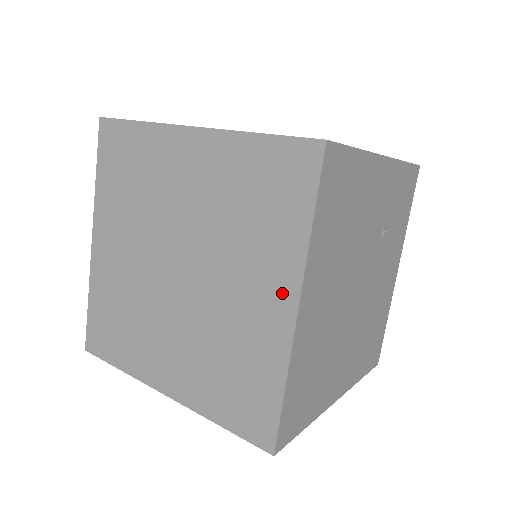
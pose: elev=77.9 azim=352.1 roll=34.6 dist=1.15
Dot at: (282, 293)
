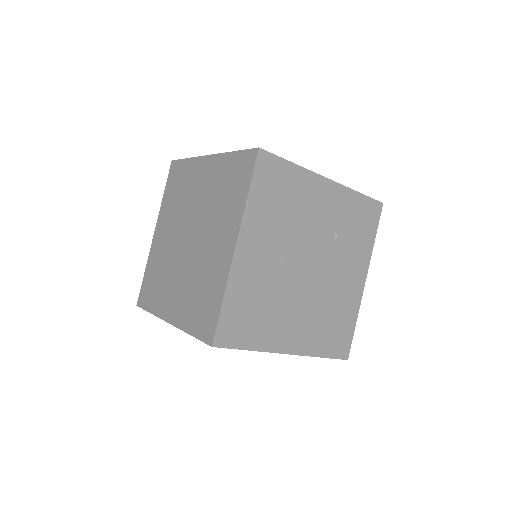
Dot at: (230, 238)
